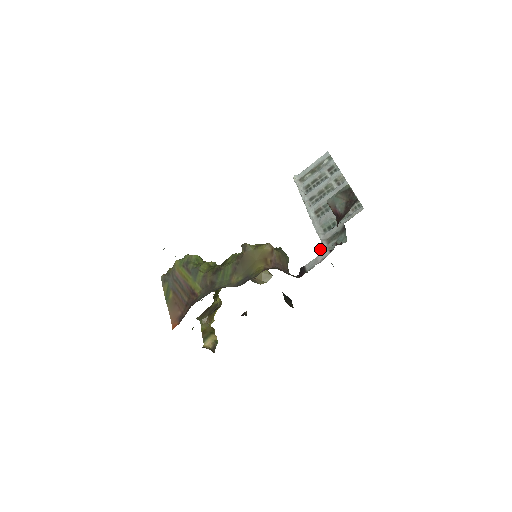
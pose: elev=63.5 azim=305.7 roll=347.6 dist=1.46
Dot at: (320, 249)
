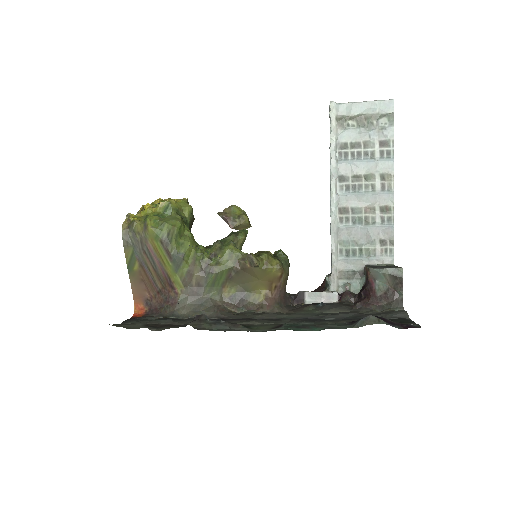
Dot at: (328, 278)
